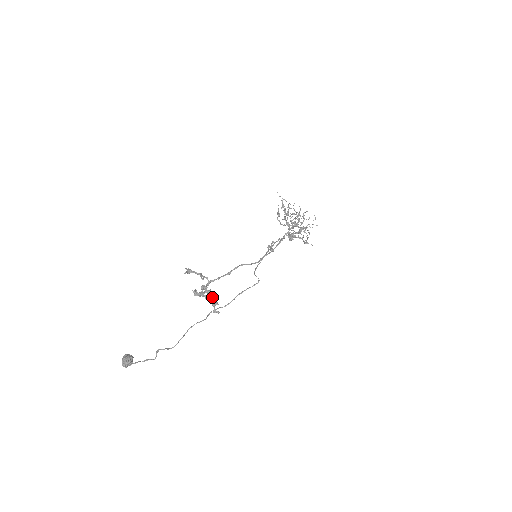
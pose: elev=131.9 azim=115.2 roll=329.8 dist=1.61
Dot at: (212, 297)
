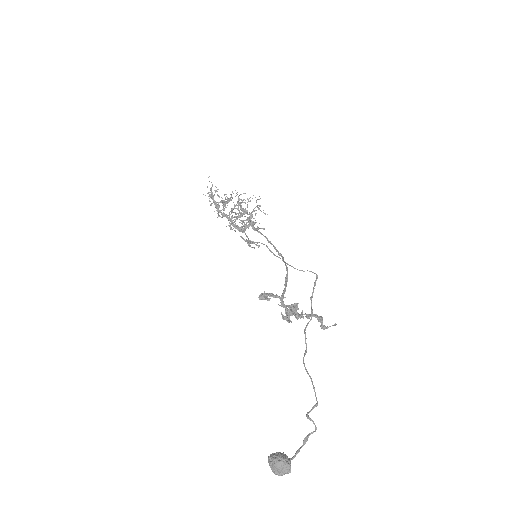
Dot at: occluded
